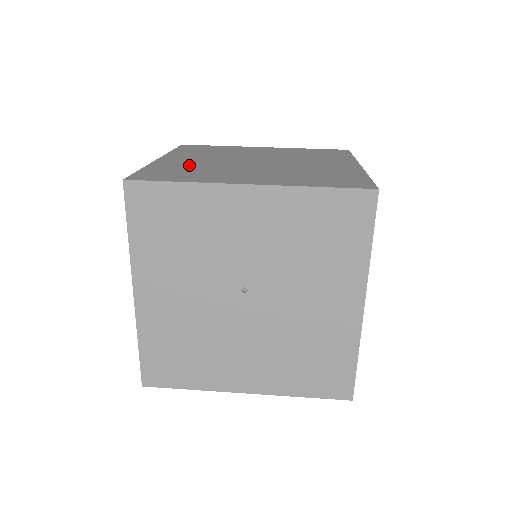
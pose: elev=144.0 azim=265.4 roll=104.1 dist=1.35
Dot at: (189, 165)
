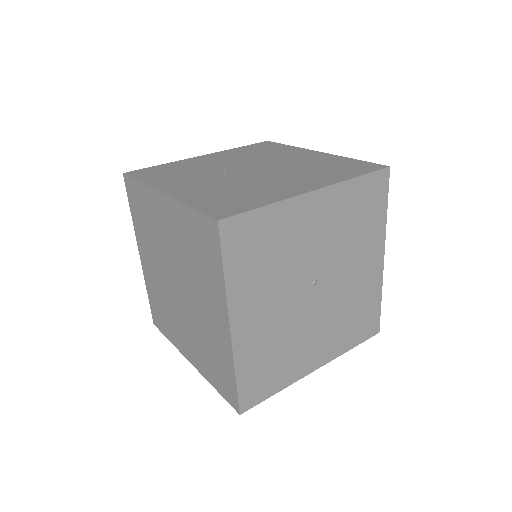
Dot at: (214, 190)
